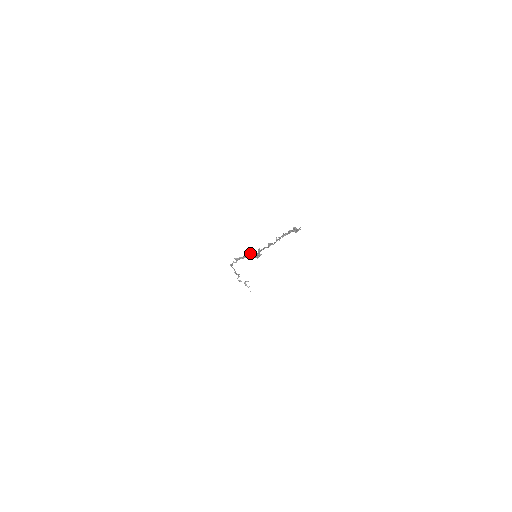
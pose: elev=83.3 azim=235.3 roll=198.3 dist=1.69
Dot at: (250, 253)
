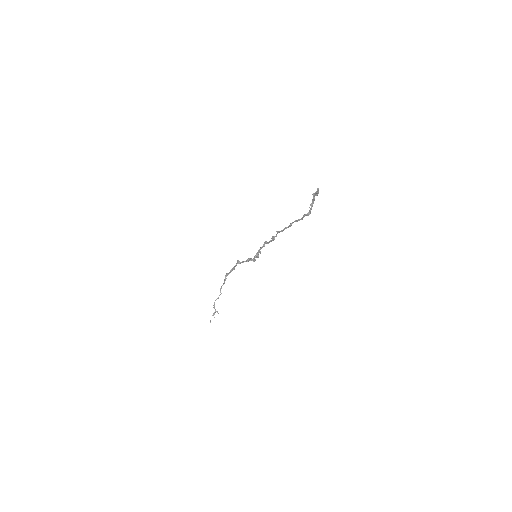
Dot at: occluded
